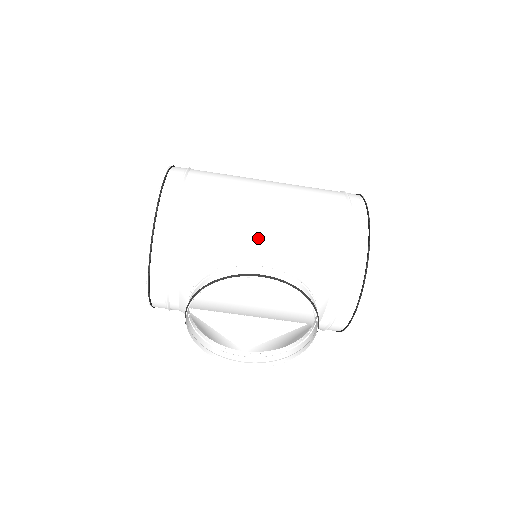
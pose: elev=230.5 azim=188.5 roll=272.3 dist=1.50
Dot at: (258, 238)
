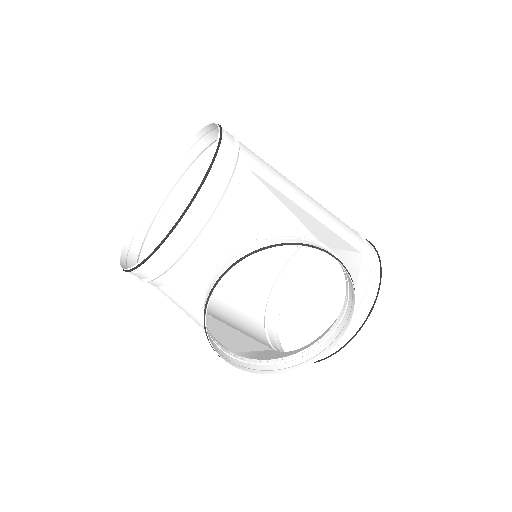
Dot at: (312, 224)
